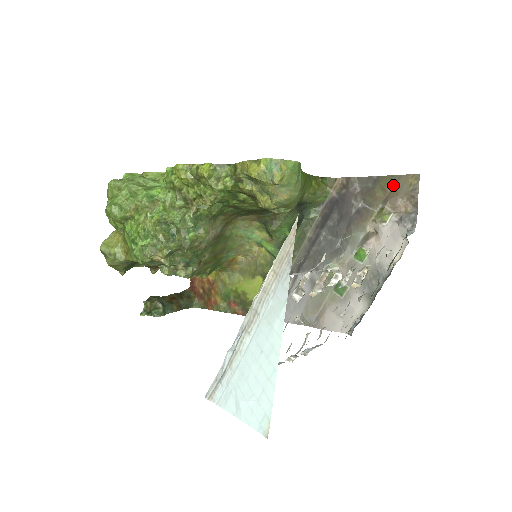
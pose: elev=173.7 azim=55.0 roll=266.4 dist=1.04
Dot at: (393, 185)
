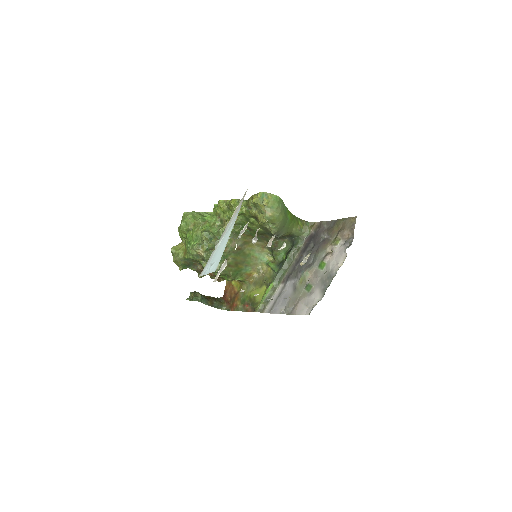
Dot at: (343, 223)
